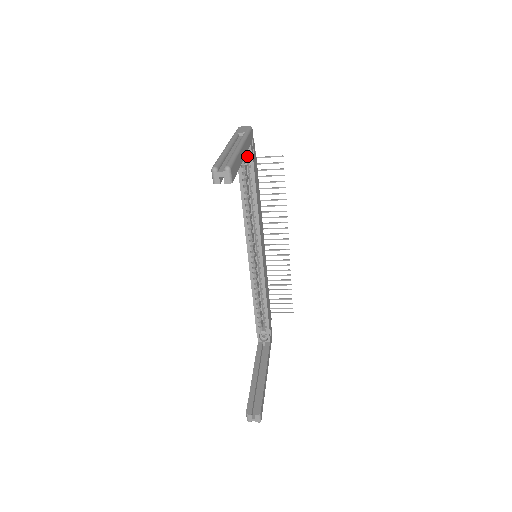
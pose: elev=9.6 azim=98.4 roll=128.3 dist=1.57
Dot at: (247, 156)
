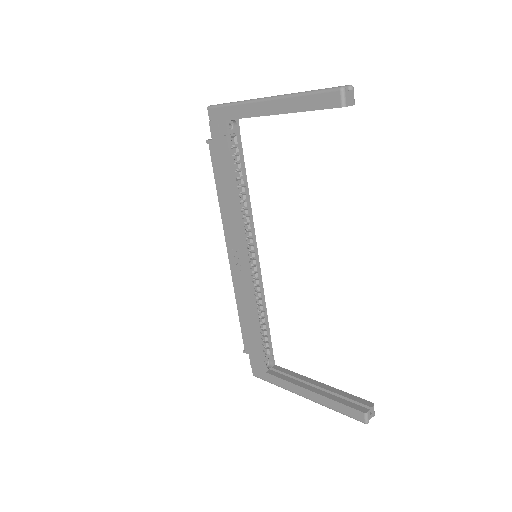
Dot at: (235, 133)
